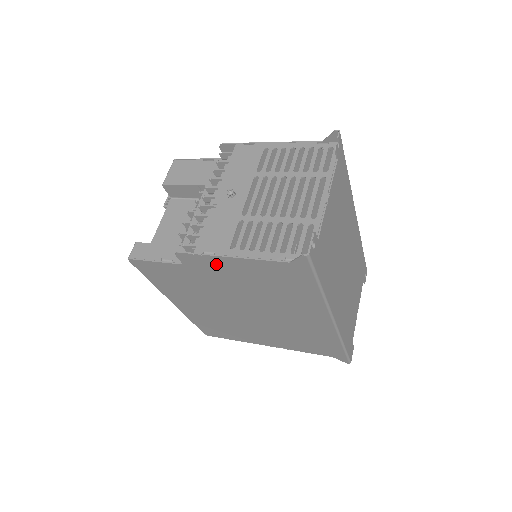
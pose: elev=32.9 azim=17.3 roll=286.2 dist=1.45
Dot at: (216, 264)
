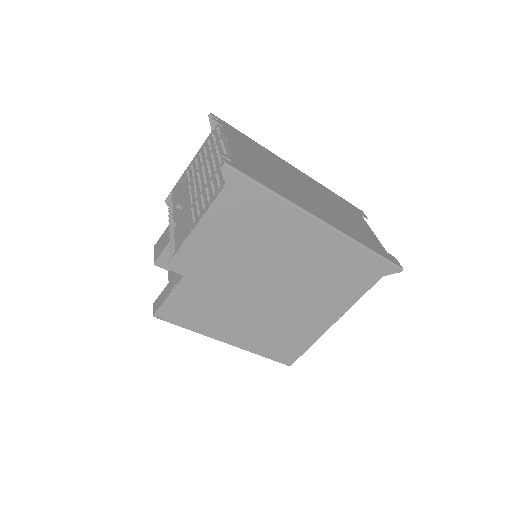
Dot at: (197, 248)
